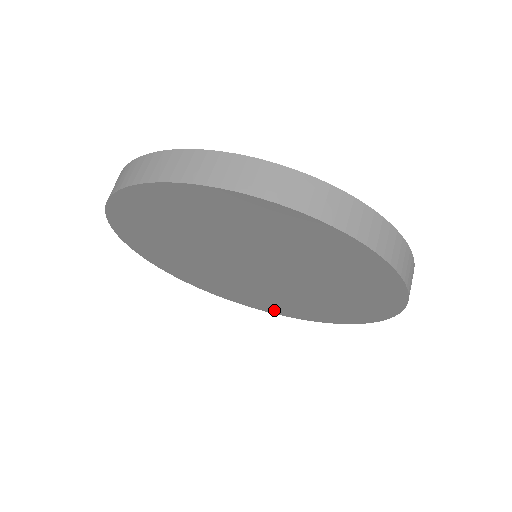
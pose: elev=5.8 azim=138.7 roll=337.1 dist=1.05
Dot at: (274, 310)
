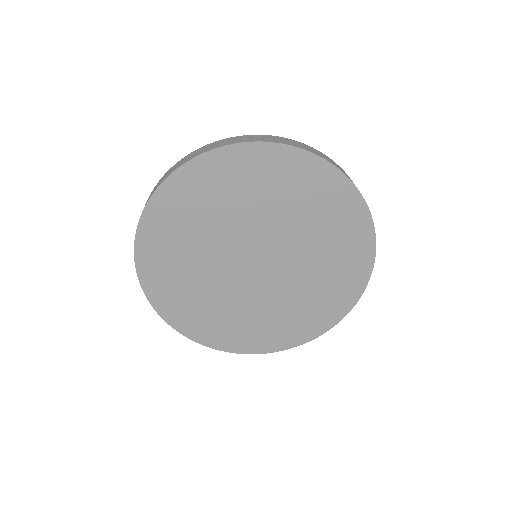
Dot at: (196, 331)
